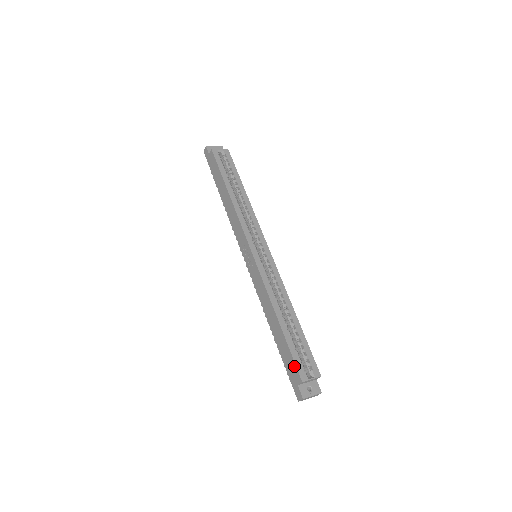
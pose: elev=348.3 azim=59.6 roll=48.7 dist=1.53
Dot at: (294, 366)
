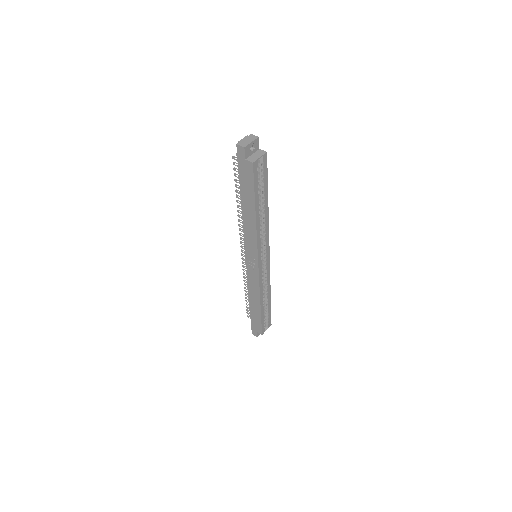
Dot at: (260, 327)
